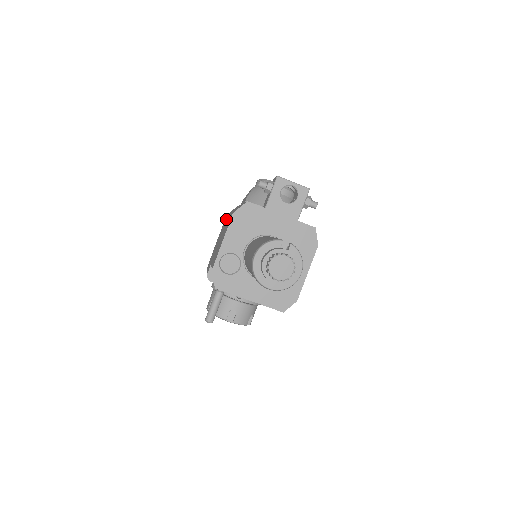
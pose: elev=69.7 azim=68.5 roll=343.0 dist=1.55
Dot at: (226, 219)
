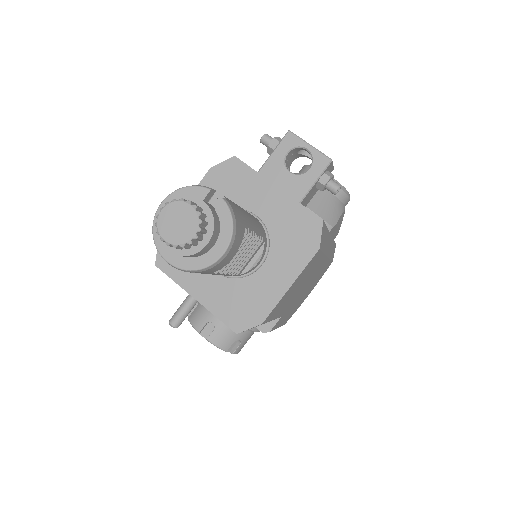
Dot at: occluded
